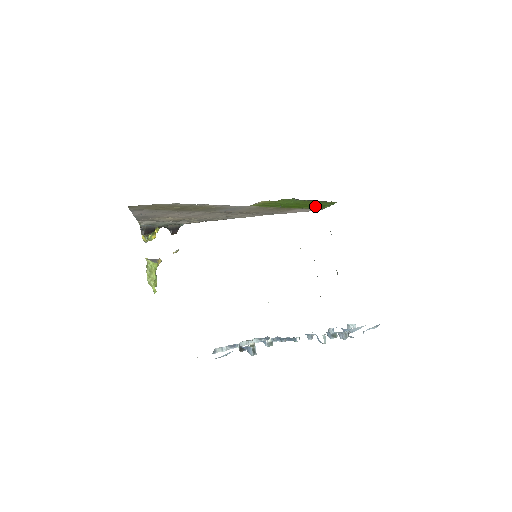
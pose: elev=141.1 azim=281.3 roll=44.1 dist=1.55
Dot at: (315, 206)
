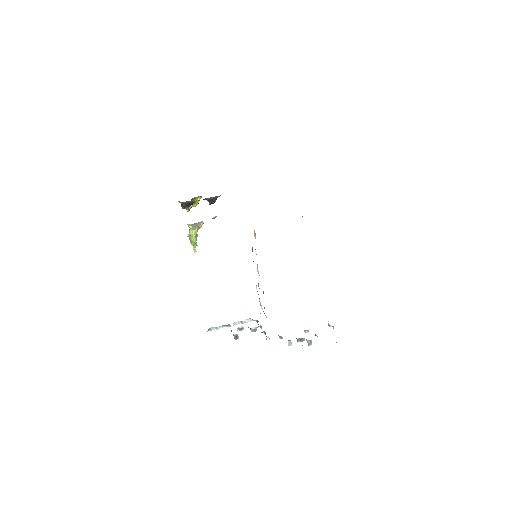
Dot at: occluded
